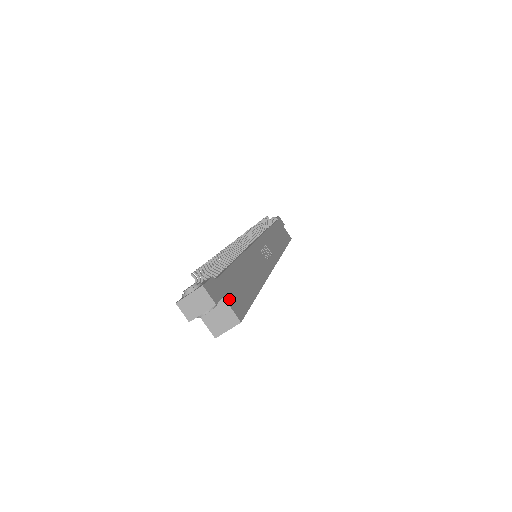
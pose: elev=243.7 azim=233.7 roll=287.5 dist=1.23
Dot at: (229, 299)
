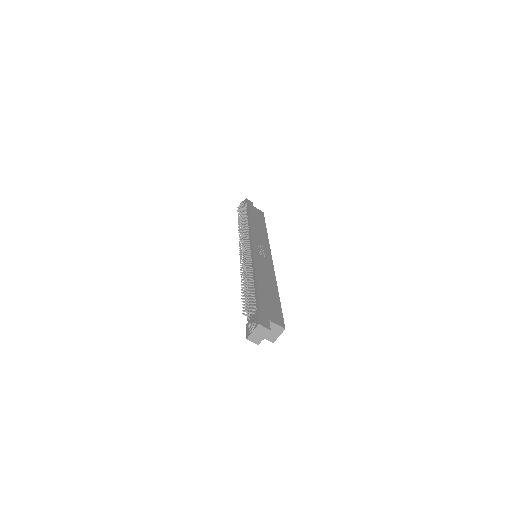
Dot at: (272, 319)
